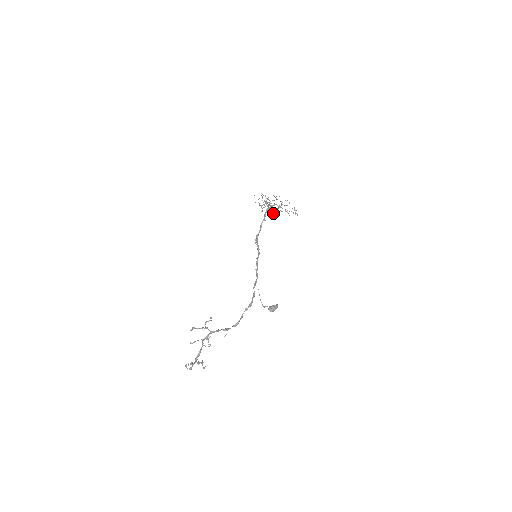
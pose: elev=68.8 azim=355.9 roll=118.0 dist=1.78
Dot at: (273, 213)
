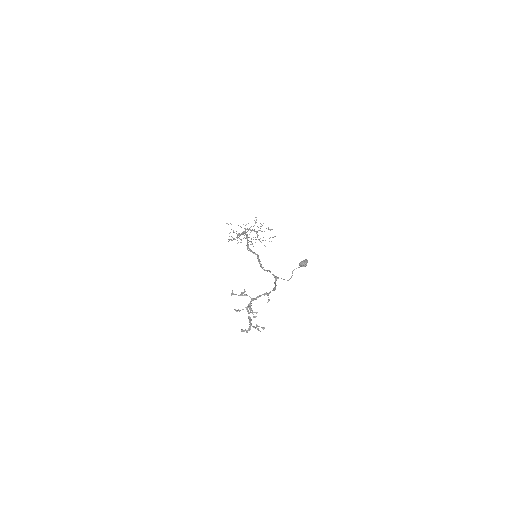
Dot at: occluded
